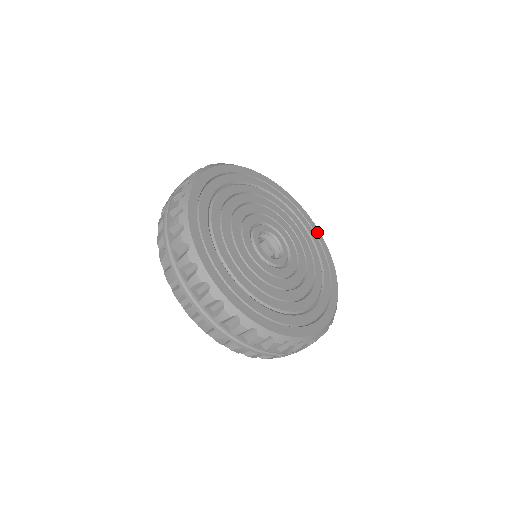
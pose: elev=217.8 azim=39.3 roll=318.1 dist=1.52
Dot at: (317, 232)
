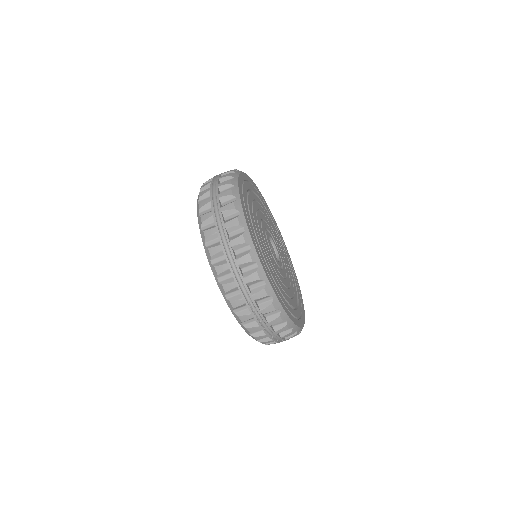
Dot at: (303, 317)
